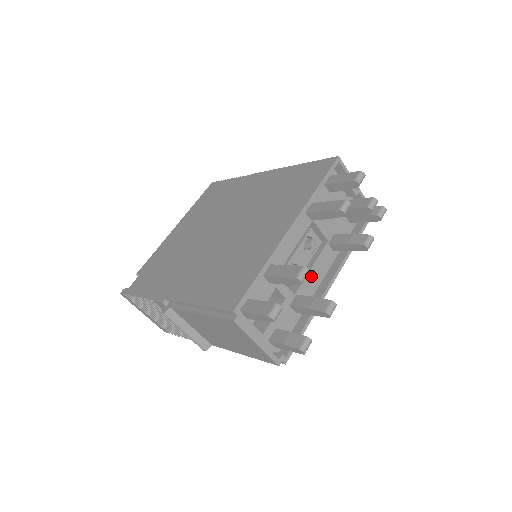
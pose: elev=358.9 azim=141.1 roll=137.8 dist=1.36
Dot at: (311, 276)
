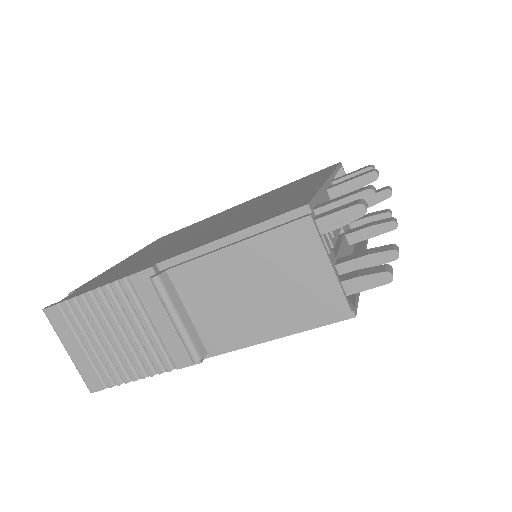
Dot at: (342, 253)
